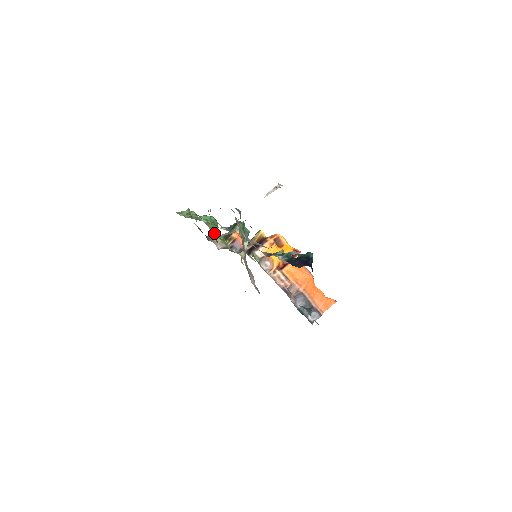
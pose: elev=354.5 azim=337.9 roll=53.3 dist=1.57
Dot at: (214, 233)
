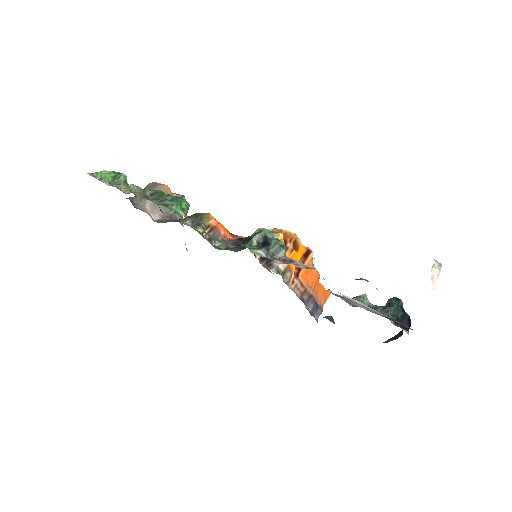
Dot at: (209, 236)
